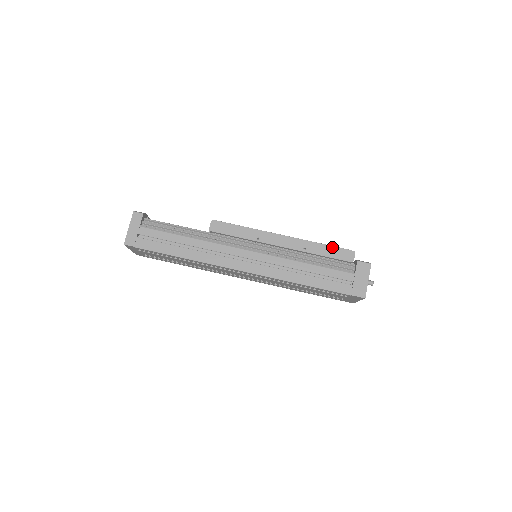
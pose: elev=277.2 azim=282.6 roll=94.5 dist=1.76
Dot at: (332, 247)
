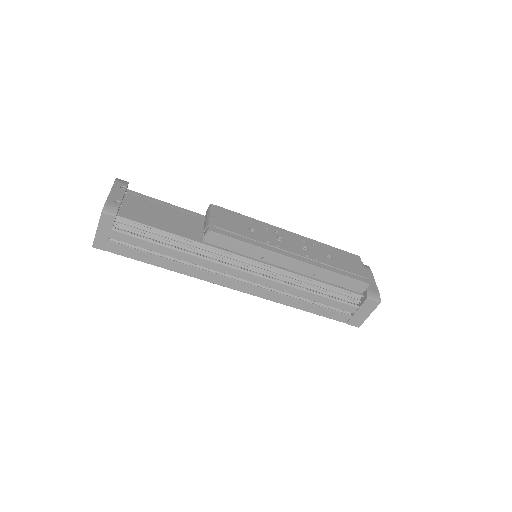
Dot at: (346, 278)
